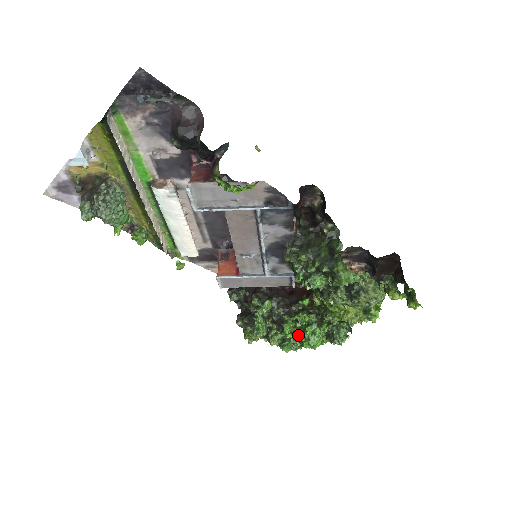
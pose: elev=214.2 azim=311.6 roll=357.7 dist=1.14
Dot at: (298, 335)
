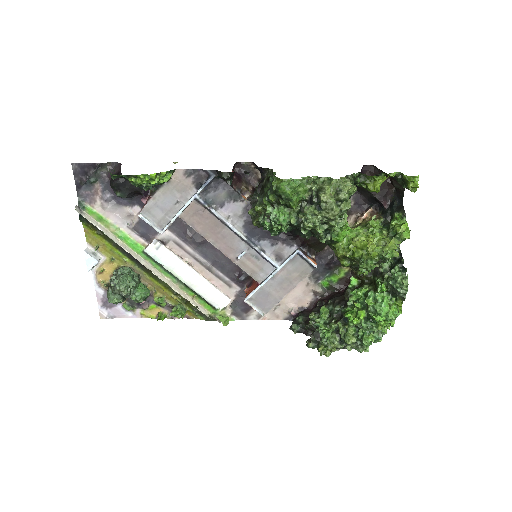
Dot at: (366, 315)
